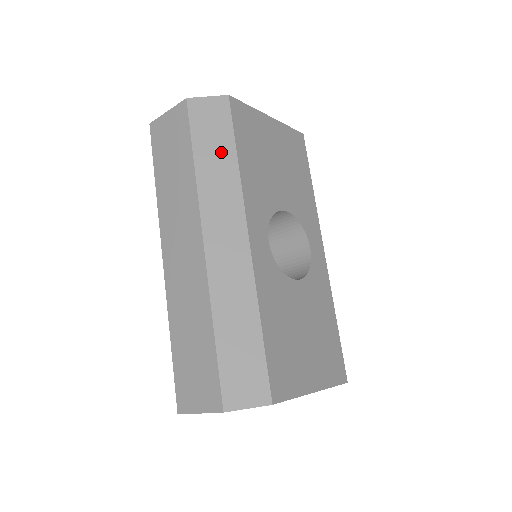
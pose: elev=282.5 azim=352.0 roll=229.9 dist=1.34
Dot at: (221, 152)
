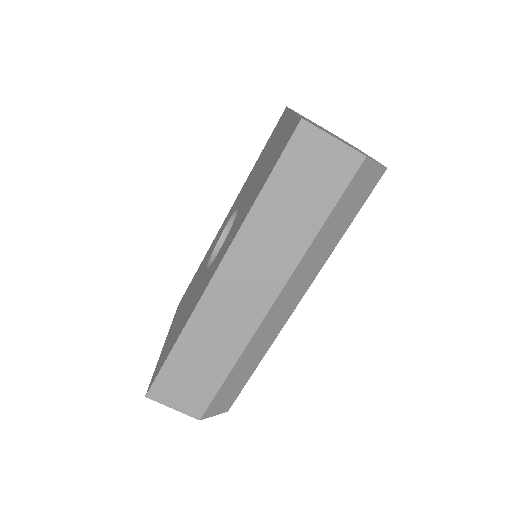
Dot at: (341, 225)
